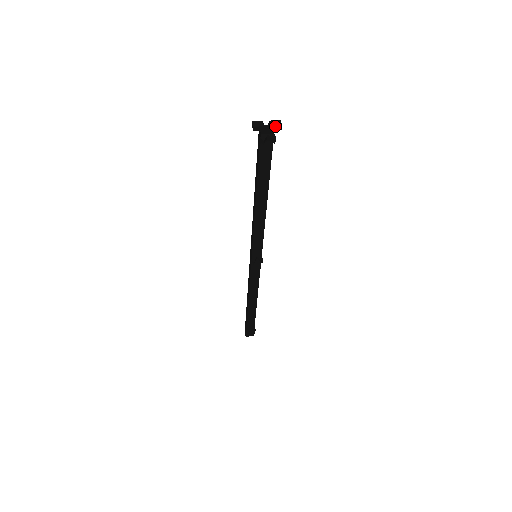
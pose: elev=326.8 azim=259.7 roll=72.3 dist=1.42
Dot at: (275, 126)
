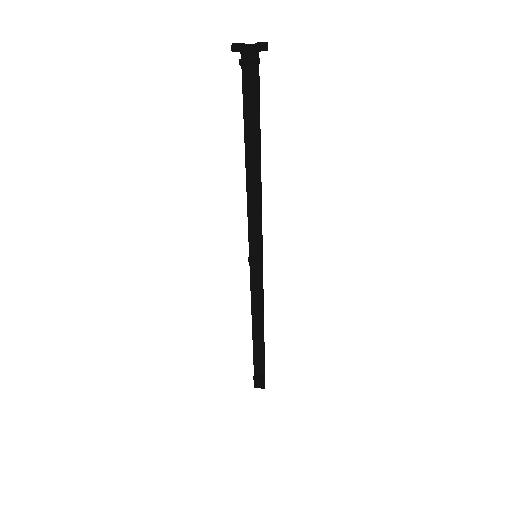
Dot at: (258, 45)
